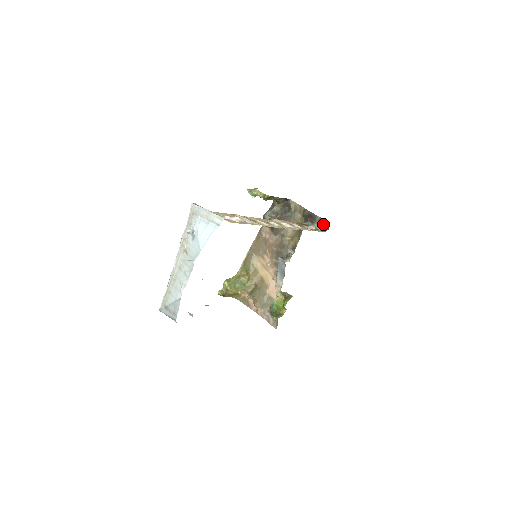
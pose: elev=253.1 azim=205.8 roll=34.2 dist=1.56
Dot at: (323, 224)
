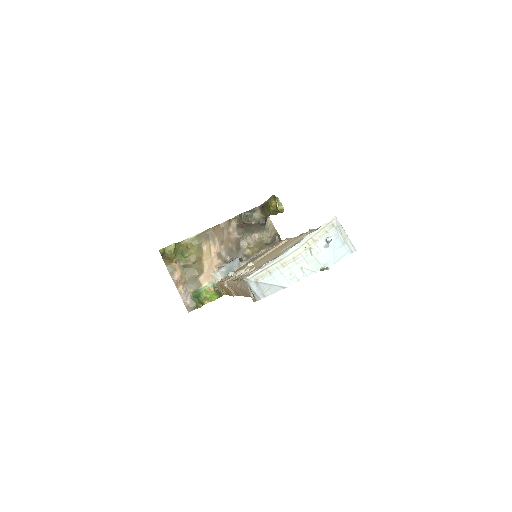
Dot at: occluded
